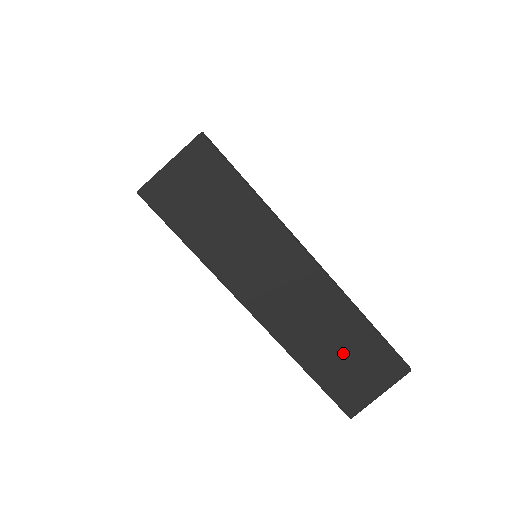
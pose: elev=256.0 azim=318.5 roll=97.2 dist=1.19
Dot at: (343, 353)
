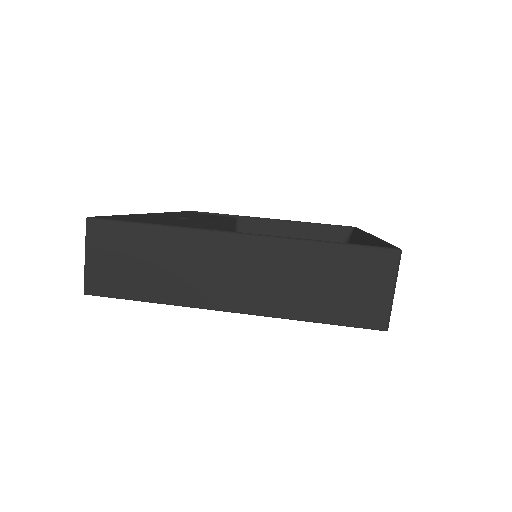
Dot at: (328, 284)
